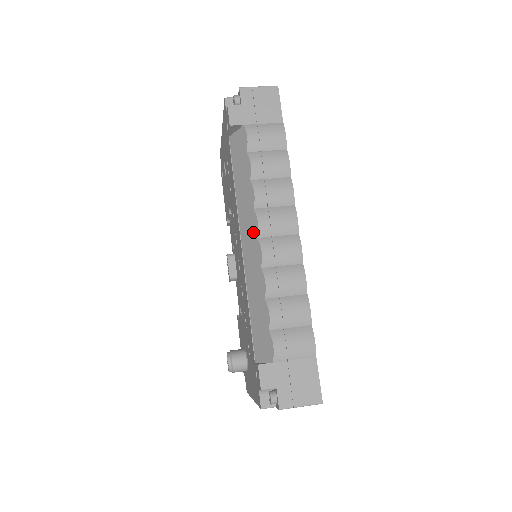
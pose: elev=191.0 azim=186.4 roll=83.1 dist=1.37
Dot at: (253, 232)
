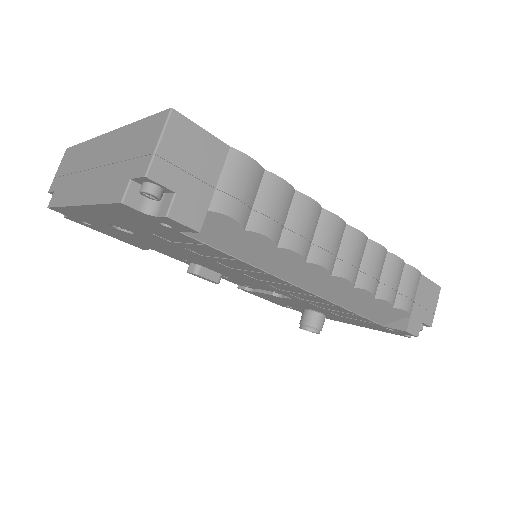
Dot at: (318, 275)
